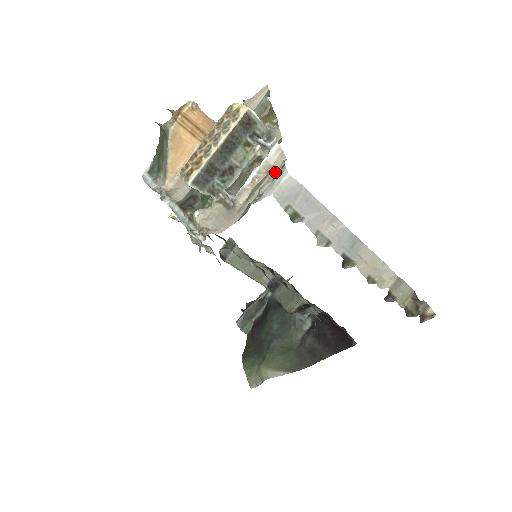
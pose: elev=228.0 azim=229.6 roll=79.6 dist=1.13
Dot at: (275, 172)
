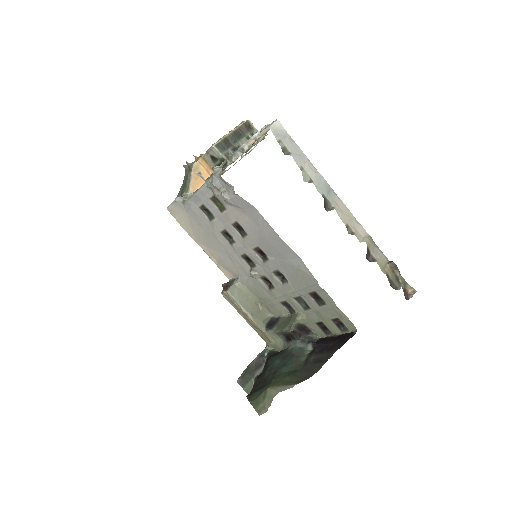
Dot at: (269, 124)
